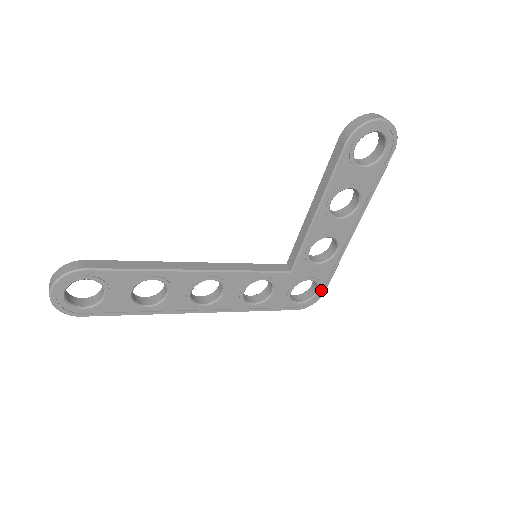
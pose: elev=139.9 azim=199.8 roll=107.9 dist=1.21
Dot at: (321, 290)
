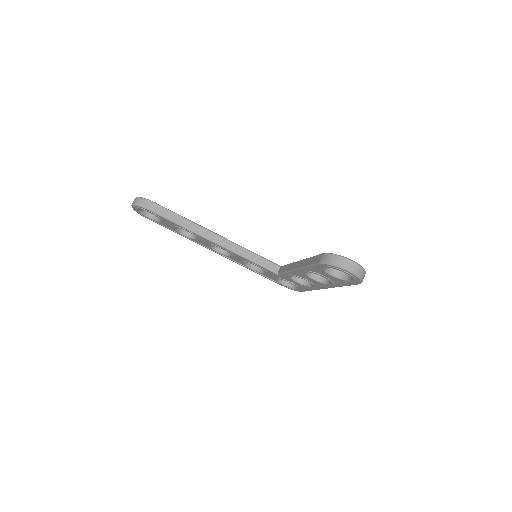
Dot at: (300, 289)
